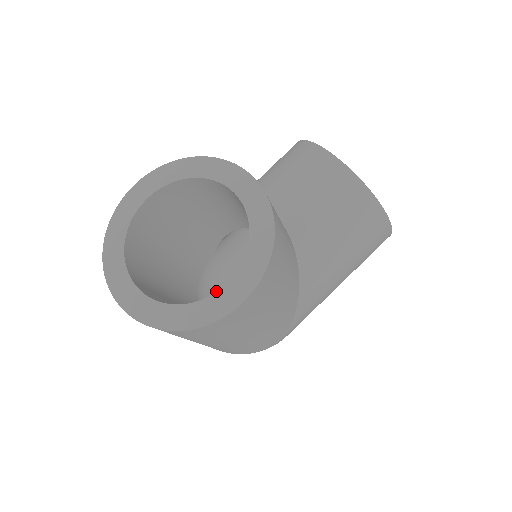
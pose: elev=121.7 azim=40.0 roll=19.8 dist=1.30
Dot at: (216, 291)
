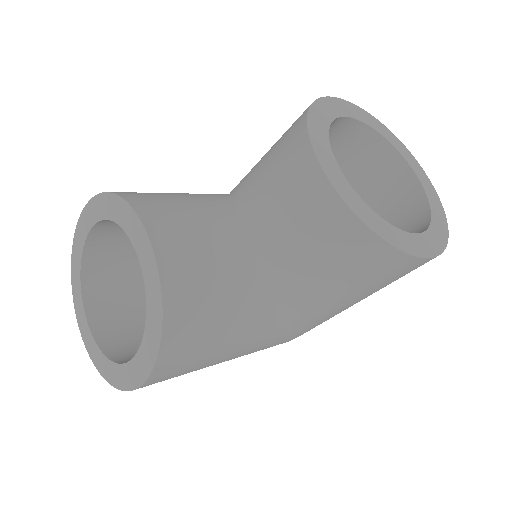
Dot at: occluded
